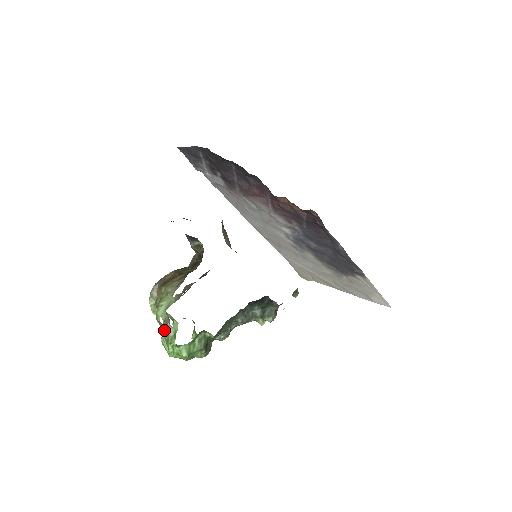
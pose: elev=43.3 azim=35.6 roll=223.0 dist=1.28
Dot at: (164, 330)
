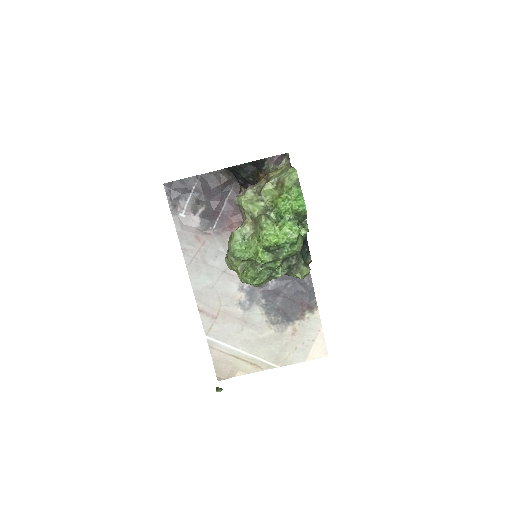
Dot at: (295, 186)
